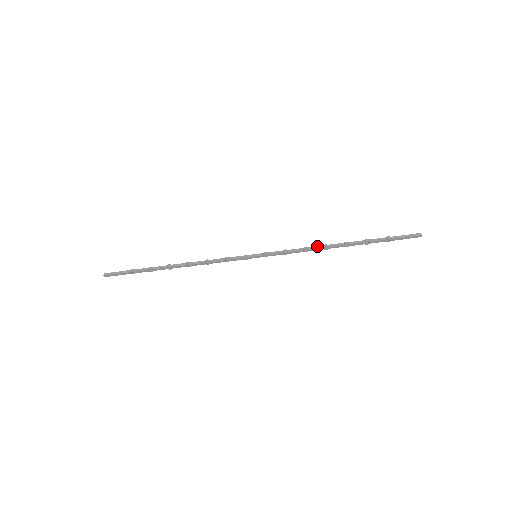
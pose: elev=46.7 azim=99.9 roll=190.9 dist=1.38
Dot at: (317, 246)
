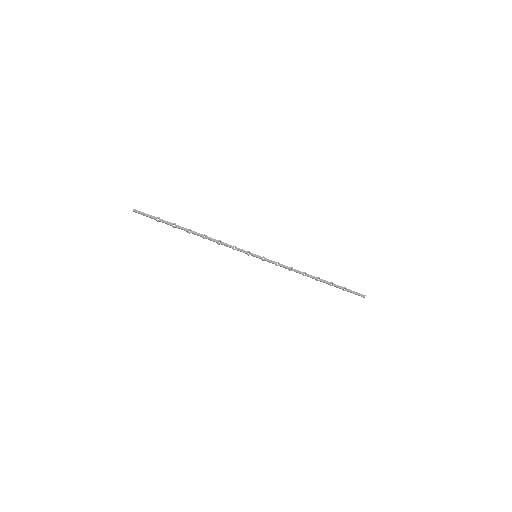
Dot at: (299, 271)
